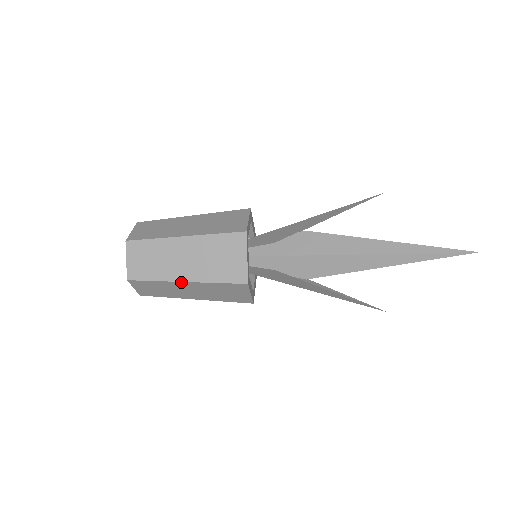
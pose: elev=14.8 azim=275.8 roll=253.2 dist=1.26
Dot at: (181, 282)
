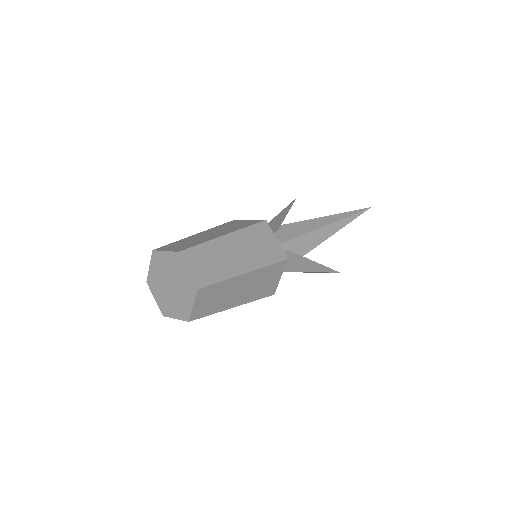
Dot at: (242, 275)
